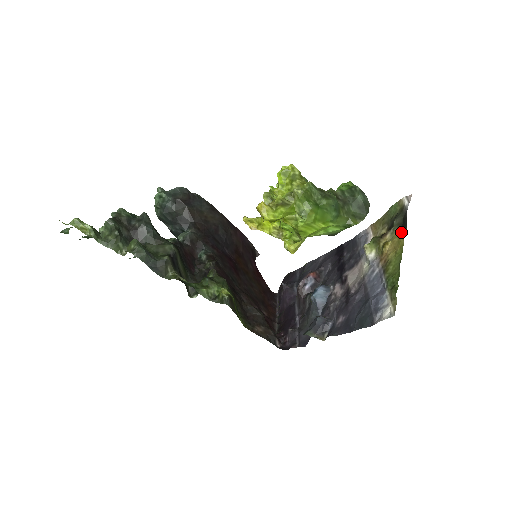
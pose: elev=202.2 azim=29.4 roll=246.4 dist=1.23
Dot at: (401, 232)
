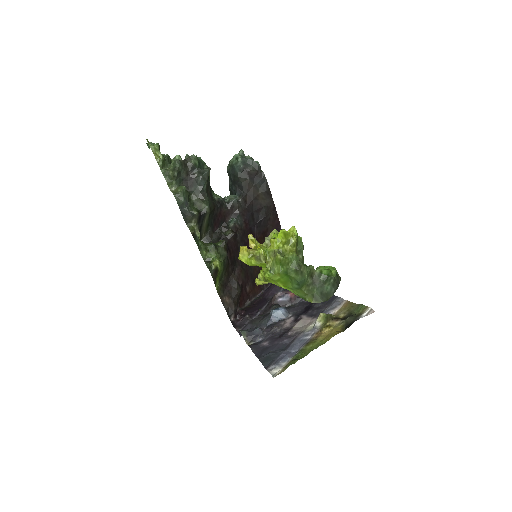
Dot at: (340, 330)
